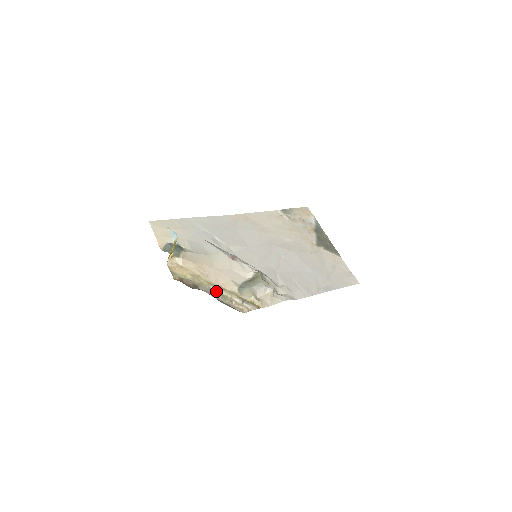
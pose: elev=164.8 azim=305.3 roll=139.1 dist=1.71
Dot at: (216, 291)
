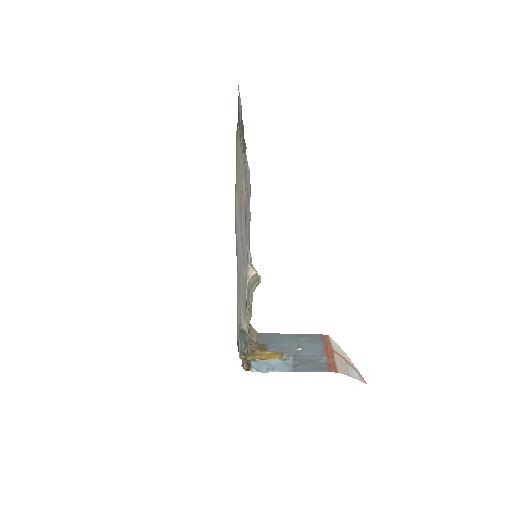
Dot at: occluded
